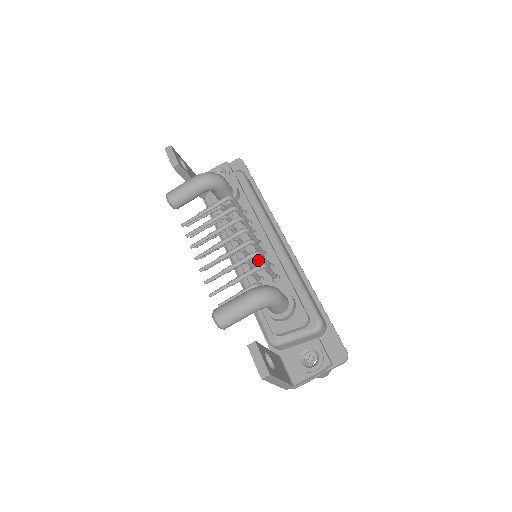
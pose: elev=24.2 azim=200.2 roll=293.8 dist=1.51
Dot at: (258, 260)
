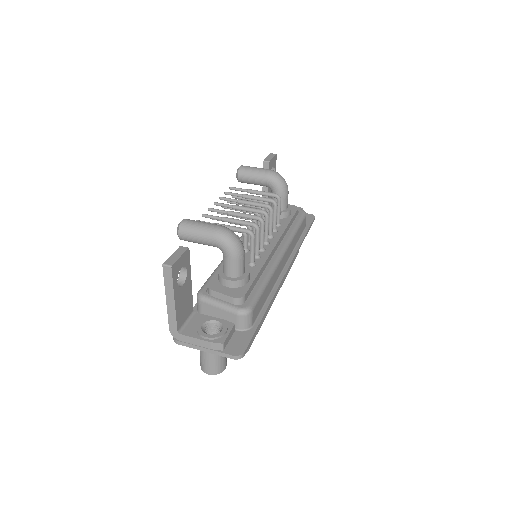
Dot at: occluded
